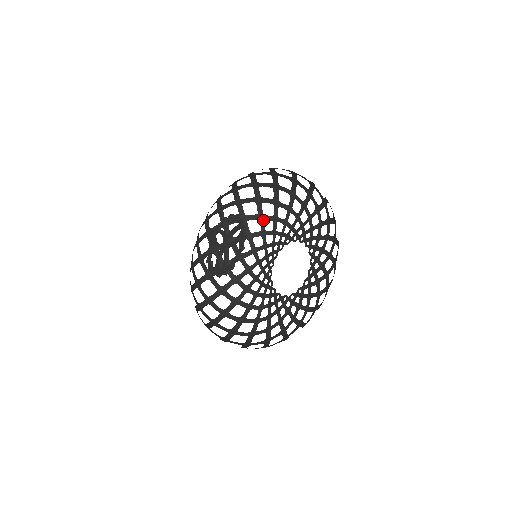
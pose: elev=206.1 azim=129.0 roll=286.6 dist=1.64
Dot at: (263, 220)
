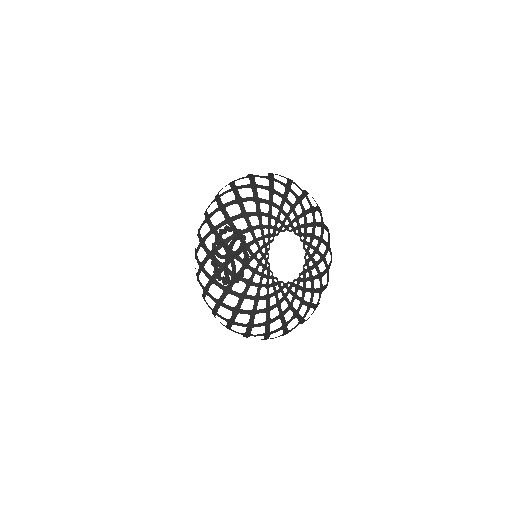
Dot at: (248, 217)
